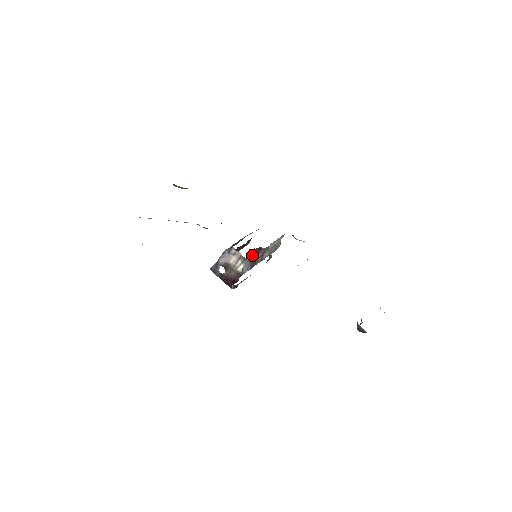
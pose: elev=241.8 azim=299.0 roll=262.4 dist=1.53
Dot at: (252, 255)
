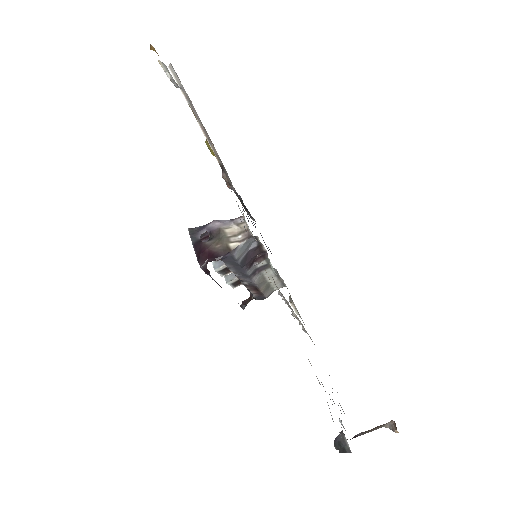
Dot at: (253, 250)
